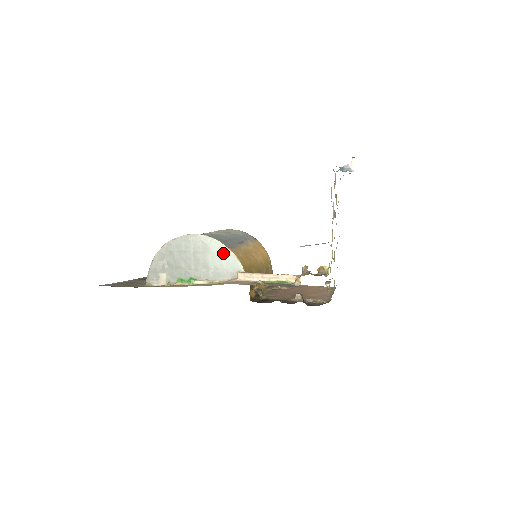
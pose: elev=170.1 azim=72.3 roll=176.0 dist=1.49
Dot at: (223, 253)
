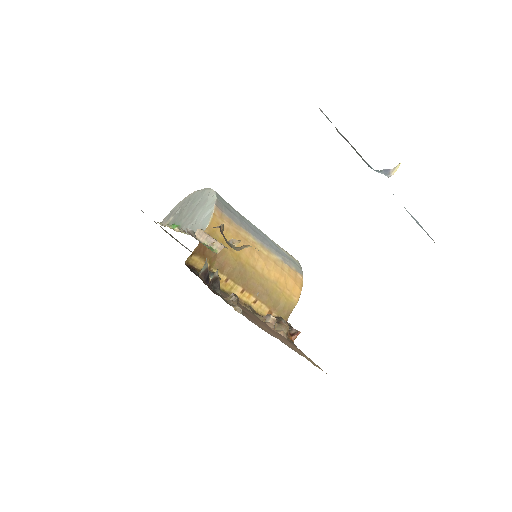
Dot at: (209, 209)
